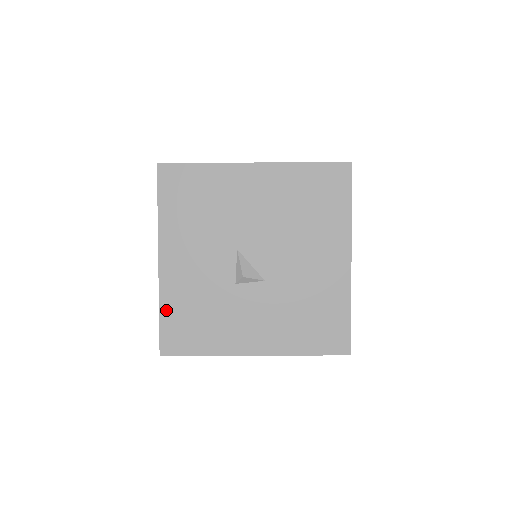
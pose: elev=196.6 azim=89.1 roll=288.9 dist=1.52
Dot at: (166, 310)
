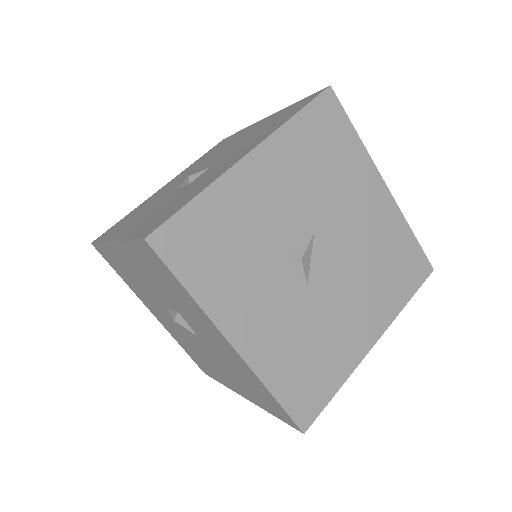
Dot at: (204, 204)
